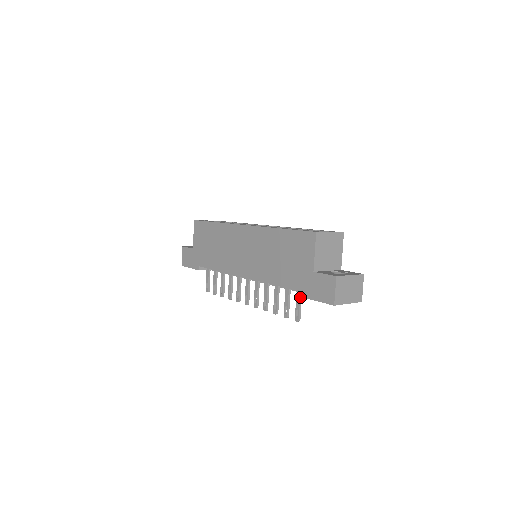
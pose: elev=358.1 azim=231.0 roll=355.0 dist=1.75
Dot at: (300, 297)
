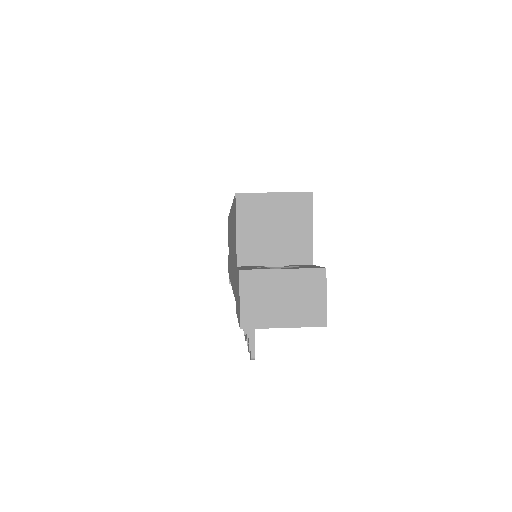
Dot at: occluded
